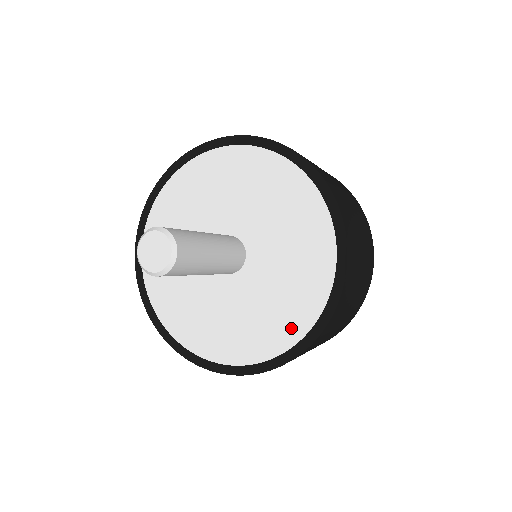
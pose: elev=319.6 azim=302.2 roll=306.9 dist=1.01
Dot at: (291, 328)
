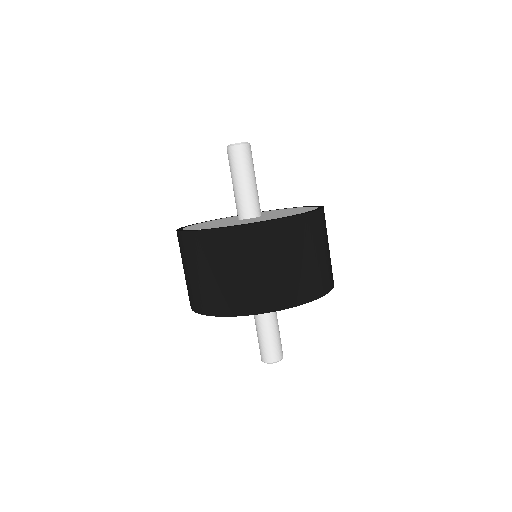
Dot at: occluded
